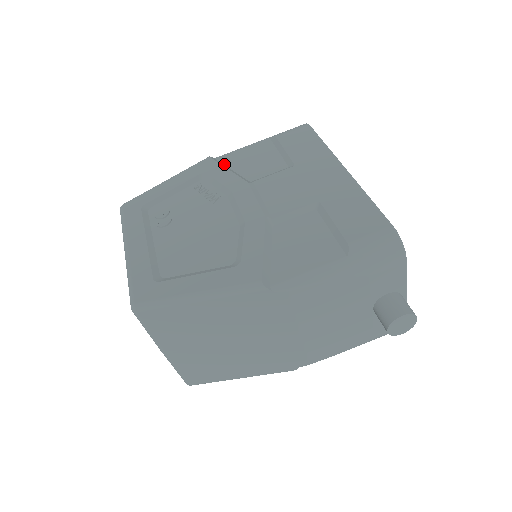
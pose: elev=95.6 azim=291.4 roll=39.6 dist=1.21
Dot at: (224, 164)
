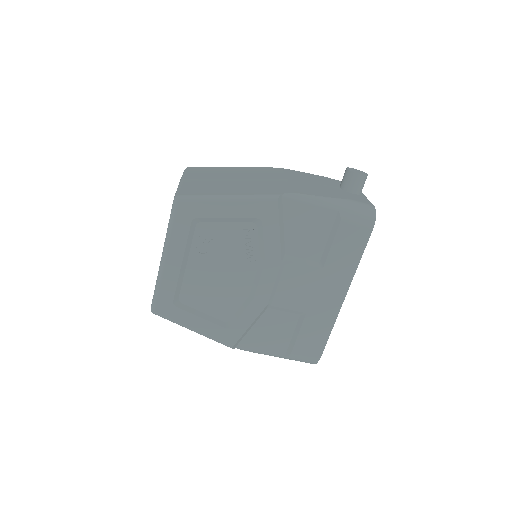
Dot at: (284, 214)
